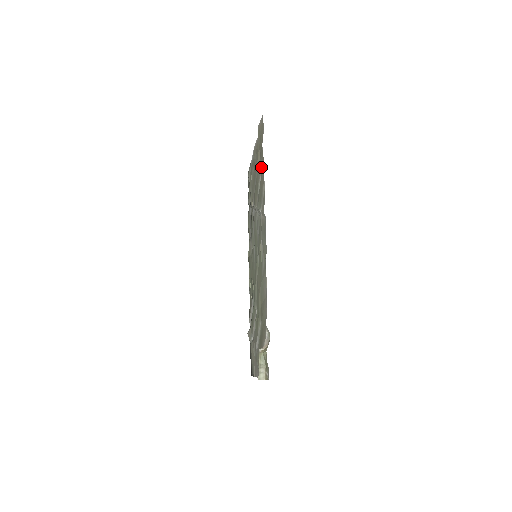
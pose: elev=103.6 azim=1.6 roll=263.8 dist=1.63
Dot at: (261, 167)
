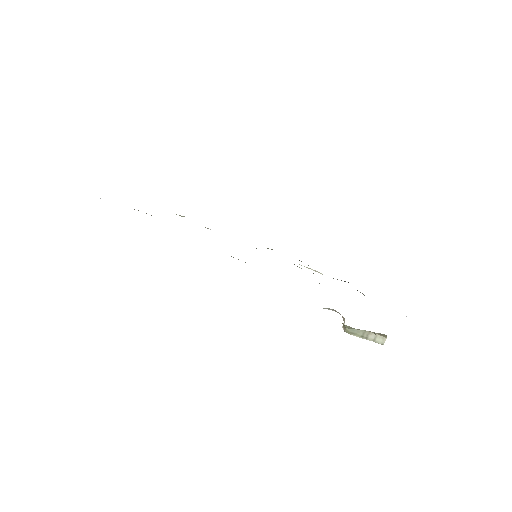
Dot at: occluded
